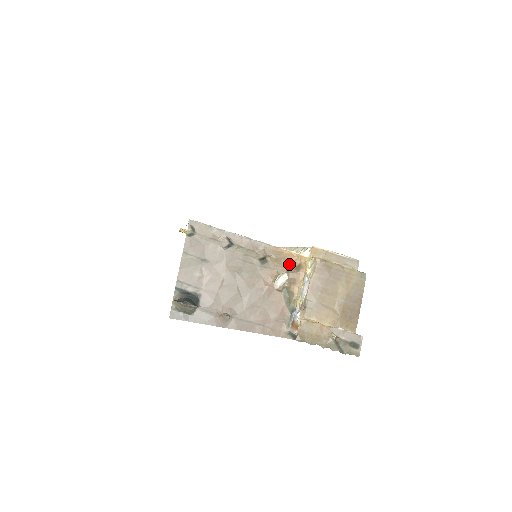
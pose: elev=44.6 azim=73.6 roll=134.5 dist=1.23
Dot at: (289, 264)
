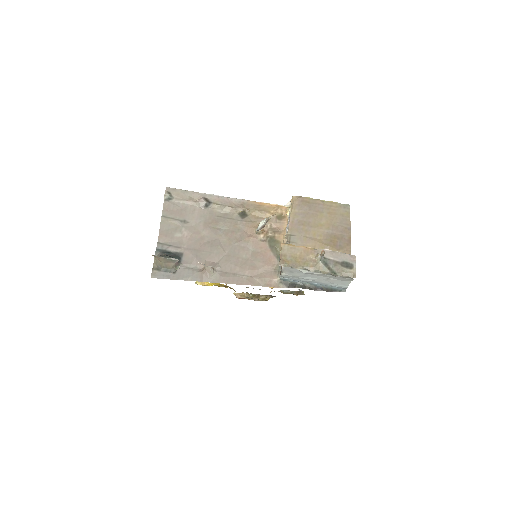
Dot at: (270, 215)
